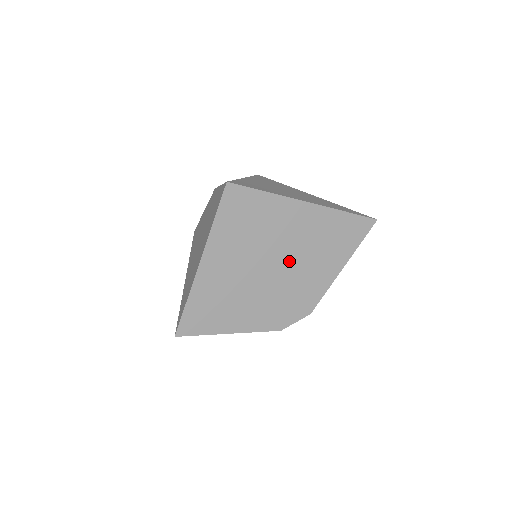
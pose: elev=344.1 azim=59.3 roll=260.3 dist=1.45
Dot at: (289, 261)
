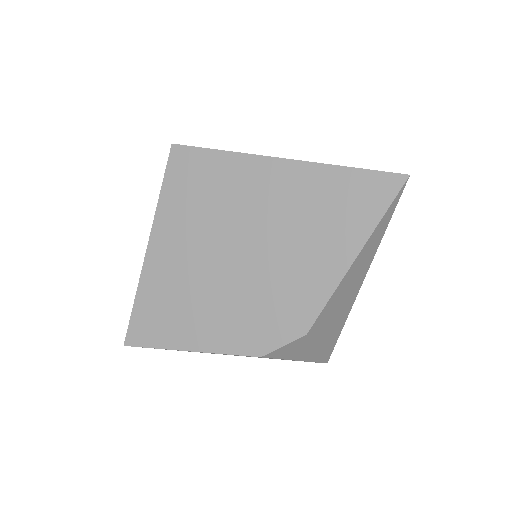
Dot at: (262, 247)
